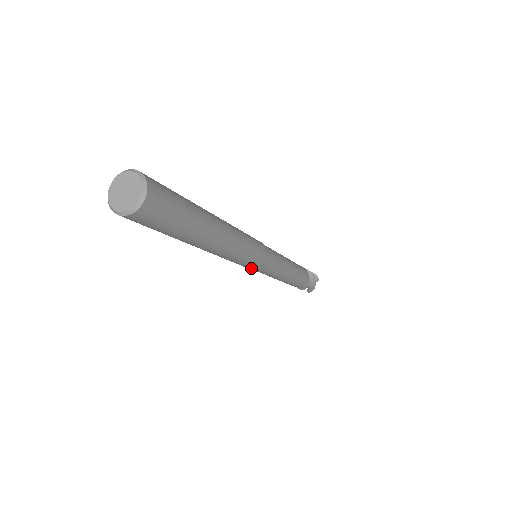
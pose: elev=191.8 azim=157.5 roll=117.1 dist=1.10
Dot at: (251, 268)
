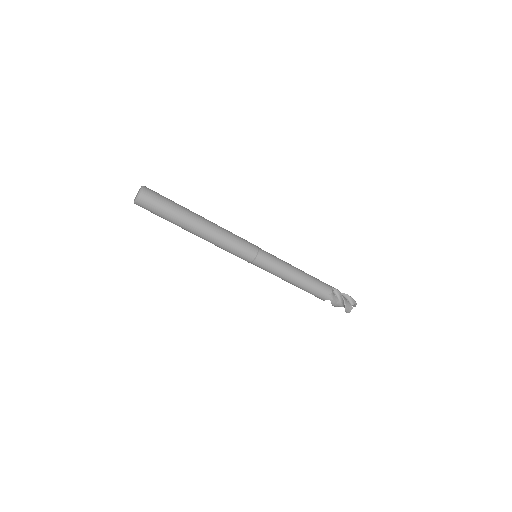
Dot at: occluded
